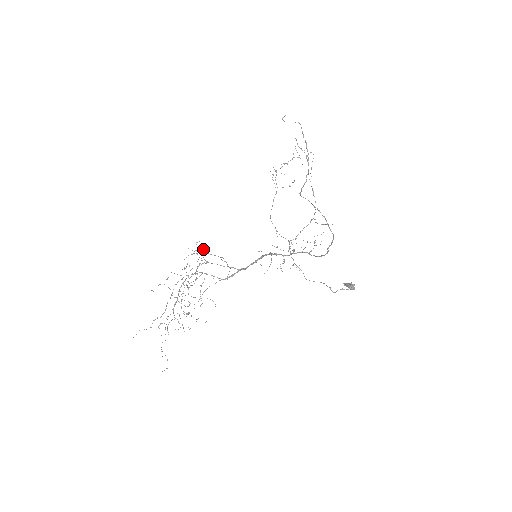
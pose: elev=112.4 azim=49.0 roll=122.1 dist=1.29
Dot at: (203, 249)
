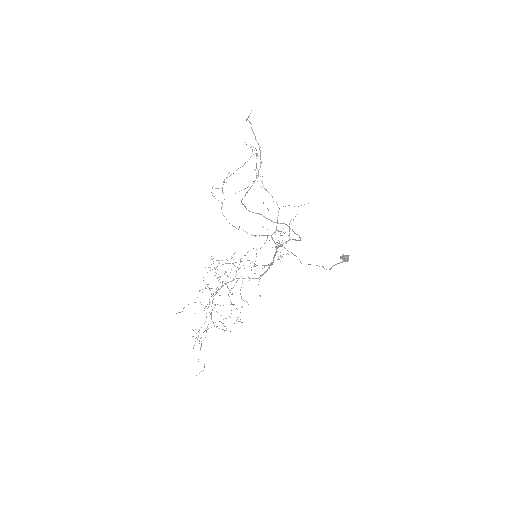
Dot at: occluded
